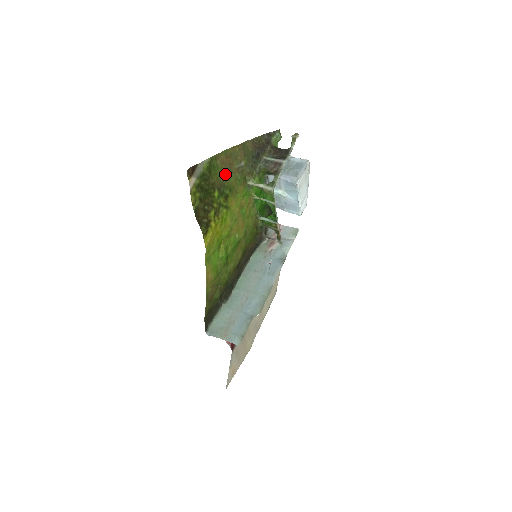
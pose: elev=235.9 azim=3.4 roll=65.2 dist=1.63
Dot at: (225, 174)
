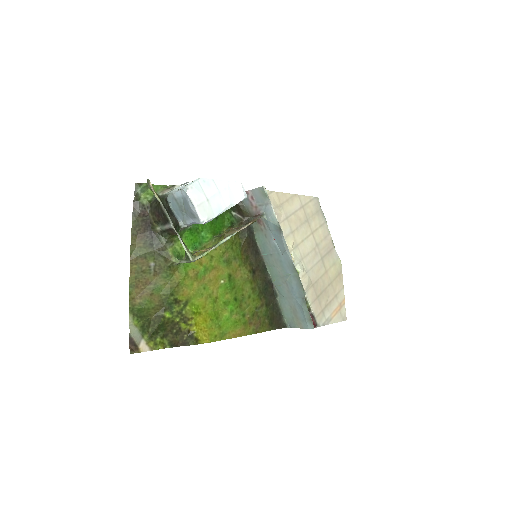
Dot at: (153, 295)
